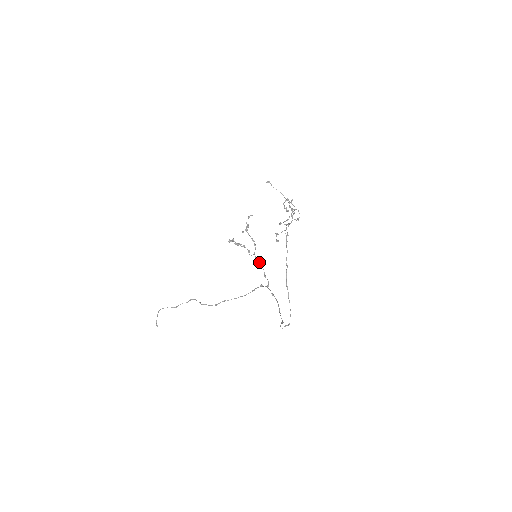
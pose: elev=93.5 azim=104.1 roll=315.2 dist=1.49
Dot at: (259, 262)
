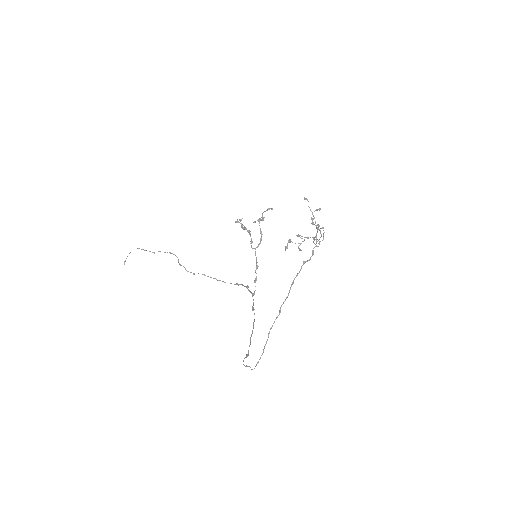
Dot at: (256, 263)
